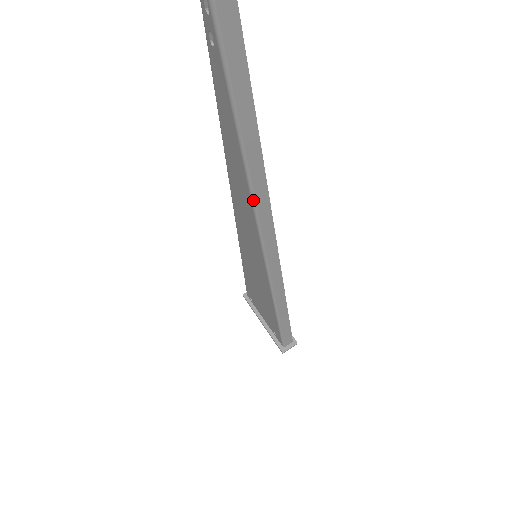
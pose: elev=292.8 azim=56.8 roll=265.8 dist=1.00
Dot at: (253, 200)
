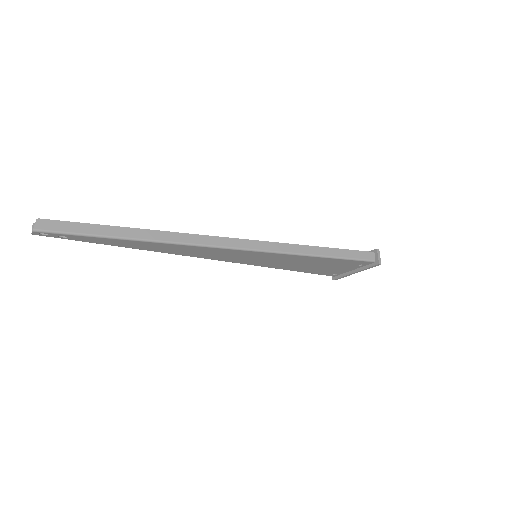
Dot at: (179, 244)
